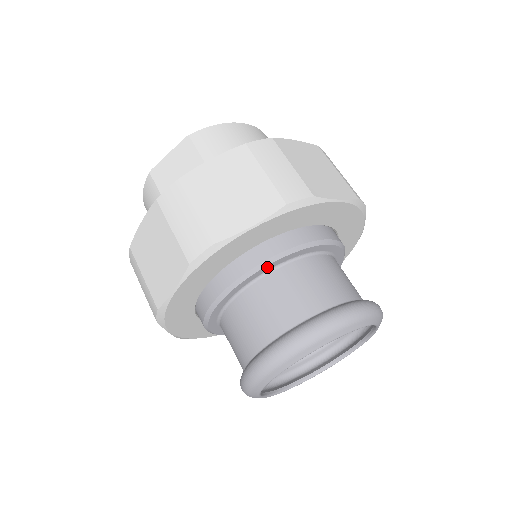
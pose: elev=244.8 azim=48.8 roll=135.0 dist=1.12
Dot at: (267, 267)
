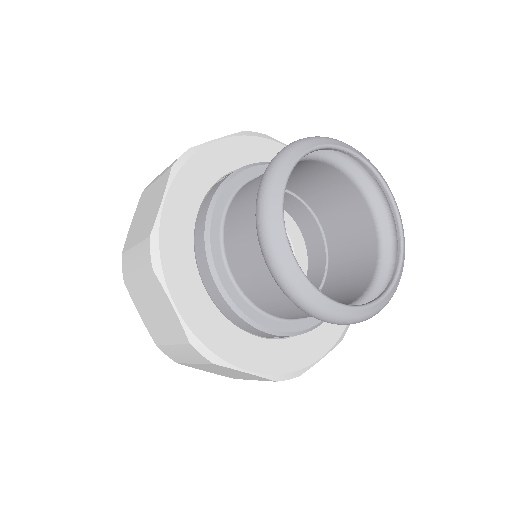
Dot at: (216, 216)
